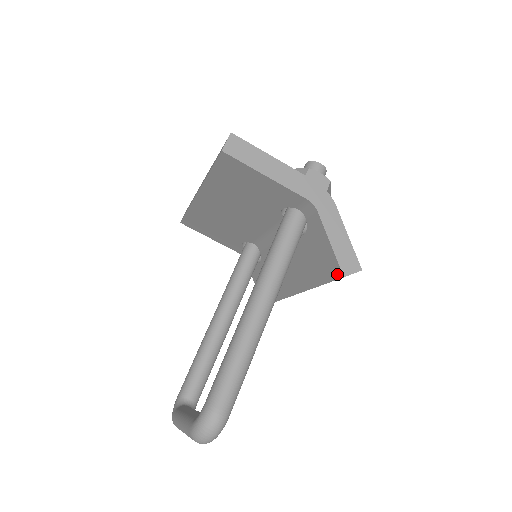
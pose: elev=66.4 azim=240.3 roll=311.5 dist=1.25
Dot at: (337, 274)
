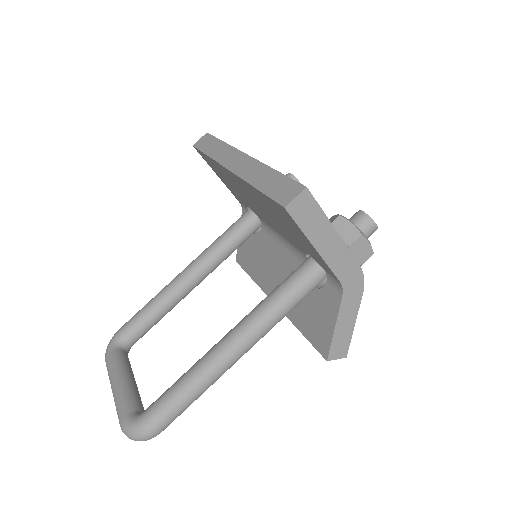
Dot at: (323, 351)
